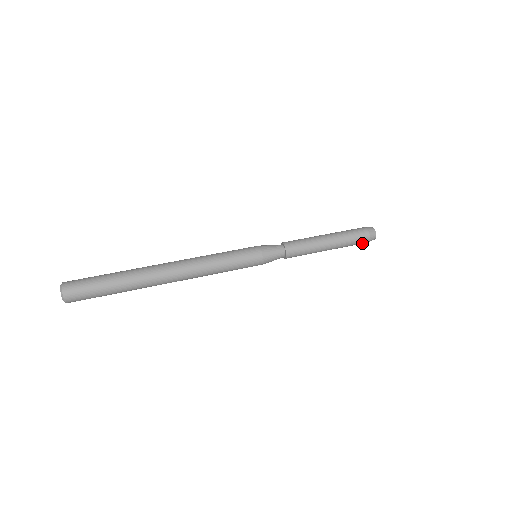
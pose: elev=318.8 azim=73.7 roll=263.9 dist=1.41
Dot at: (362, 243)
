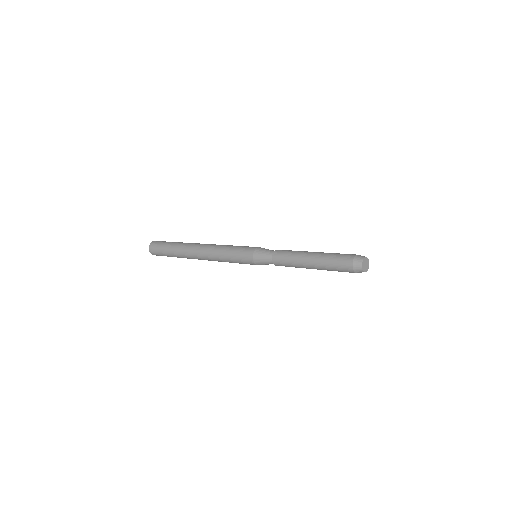
Dot at: (346, 265)
